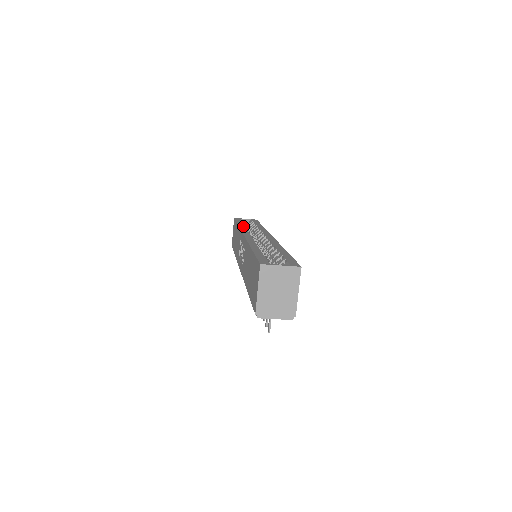
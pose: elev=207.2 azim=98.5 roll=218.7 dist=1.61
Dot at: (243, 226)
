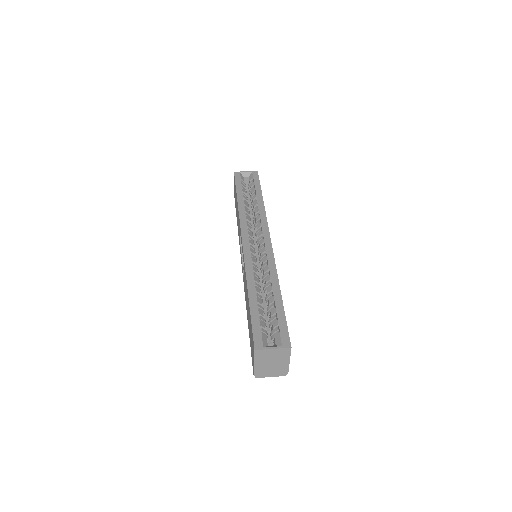
Dot at: (242, 207)
